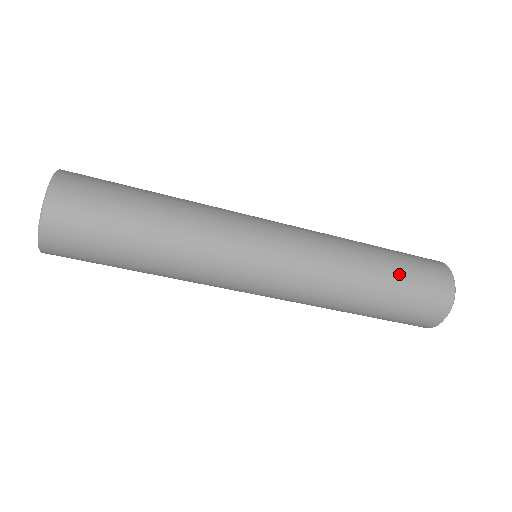
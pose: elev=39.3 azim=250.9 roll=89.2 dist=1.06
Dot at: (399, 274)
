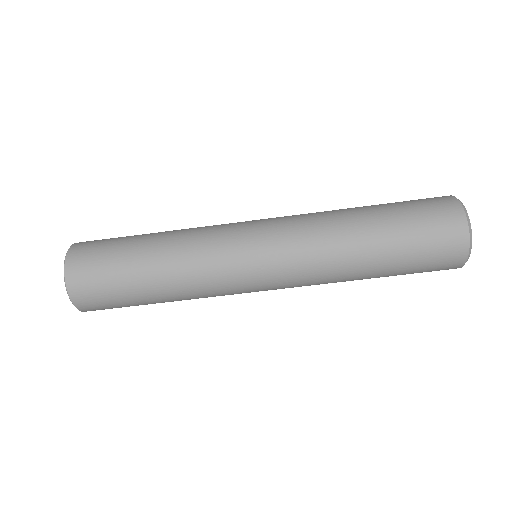
Dot at: (397, 238)
